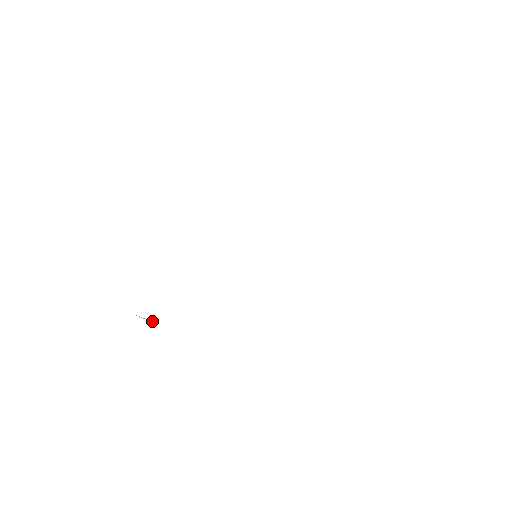
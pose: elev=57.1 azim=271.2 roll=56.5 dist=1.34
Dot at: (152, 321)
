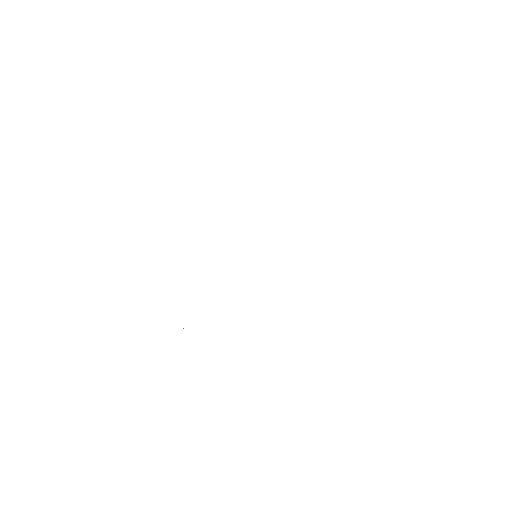
Dot at: occluded
